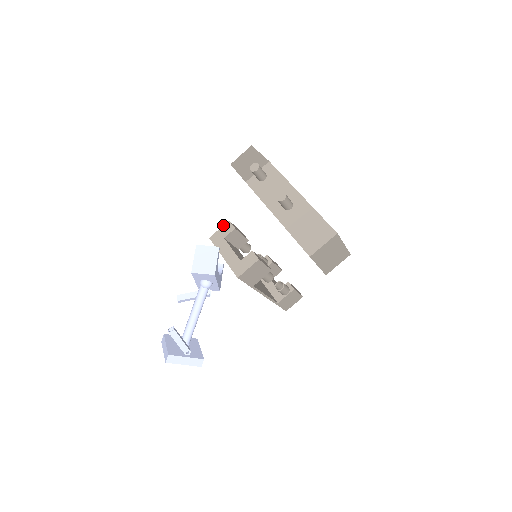
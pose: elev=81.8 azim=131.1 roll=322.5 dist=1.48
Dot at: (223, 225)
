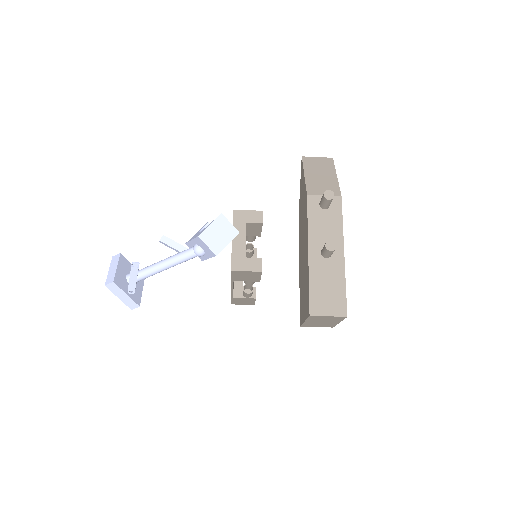
Dot at: (255, 210)
